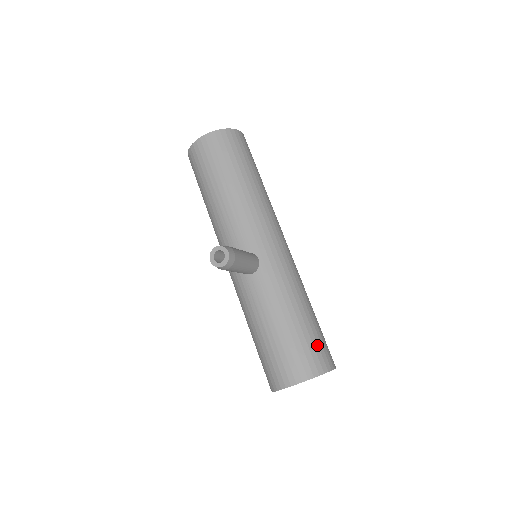
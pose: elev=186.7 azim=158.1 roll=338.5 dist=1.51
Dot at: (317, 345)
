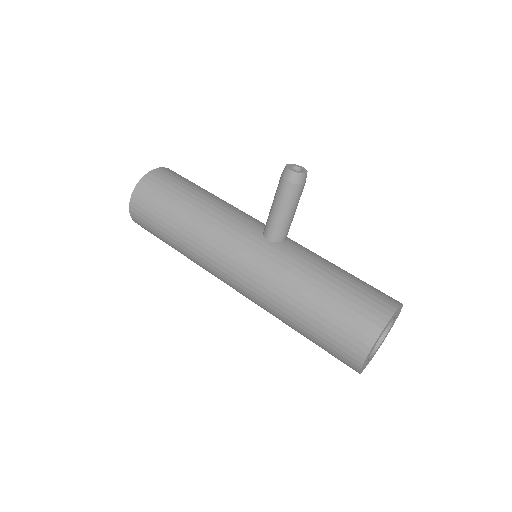
Dot at: occluded
